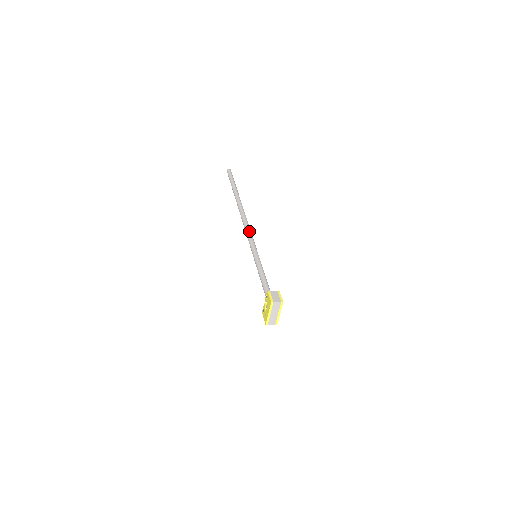
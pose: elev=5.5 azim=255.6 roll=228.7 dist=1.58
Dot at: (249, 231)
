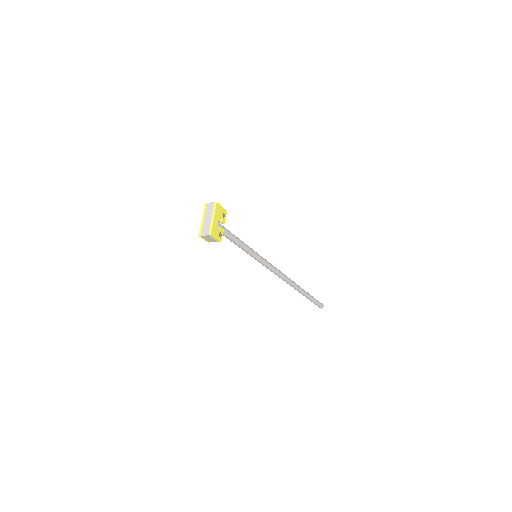
Dot at: occluded
